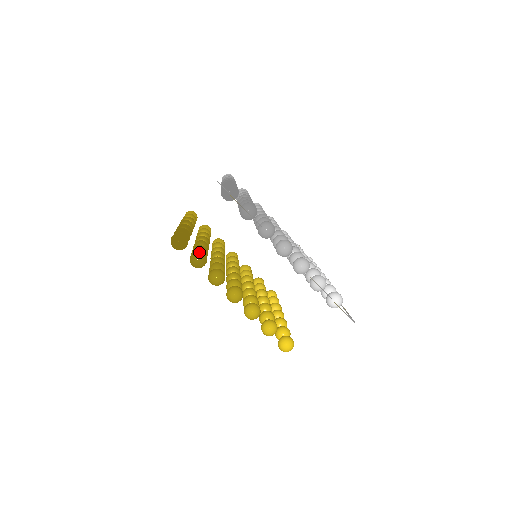
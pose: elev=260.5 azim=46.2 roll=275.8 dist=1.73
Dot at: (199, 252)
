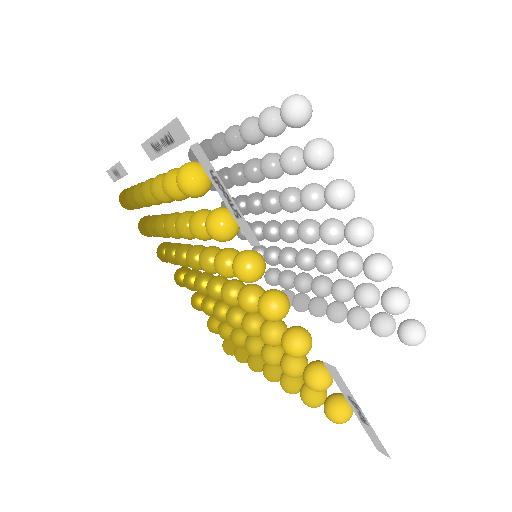
Dot at: occluded
